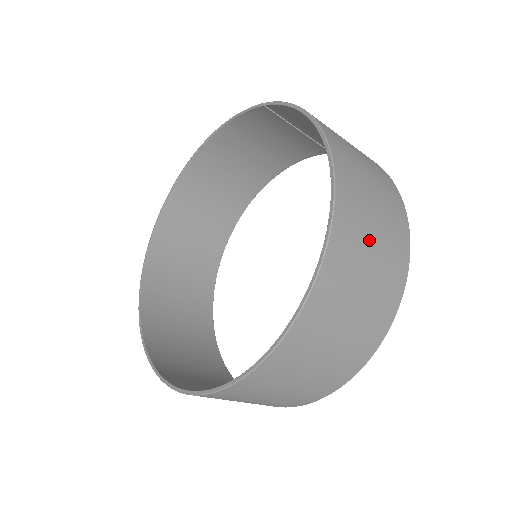
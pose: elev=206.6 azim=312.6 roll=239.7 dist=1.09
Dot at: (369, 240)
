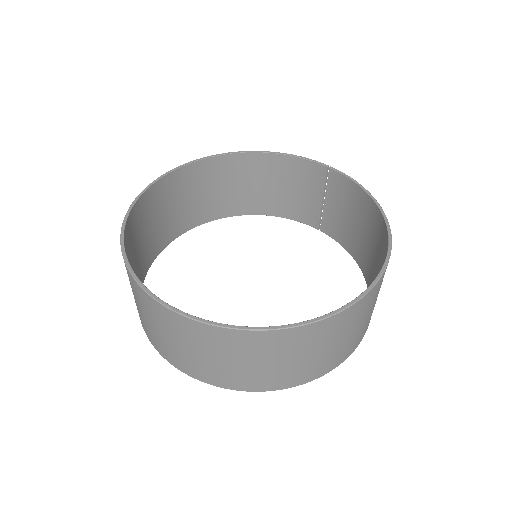
Dot at: occluded
